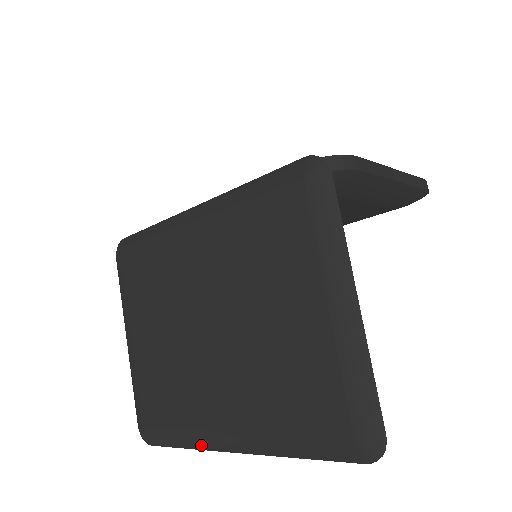
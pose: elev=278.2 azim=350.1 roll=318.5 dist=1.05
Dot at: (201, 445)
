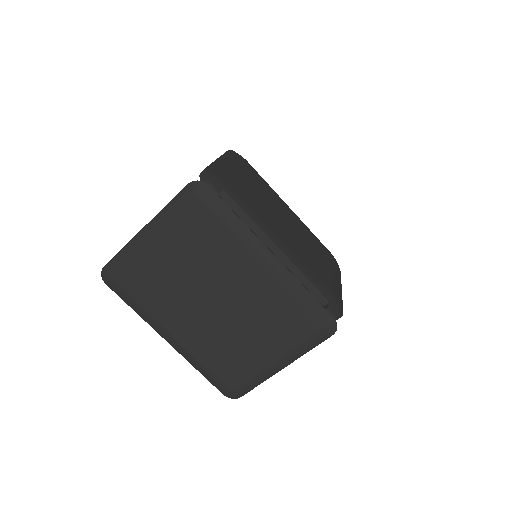
Dot at: (148, 322)
